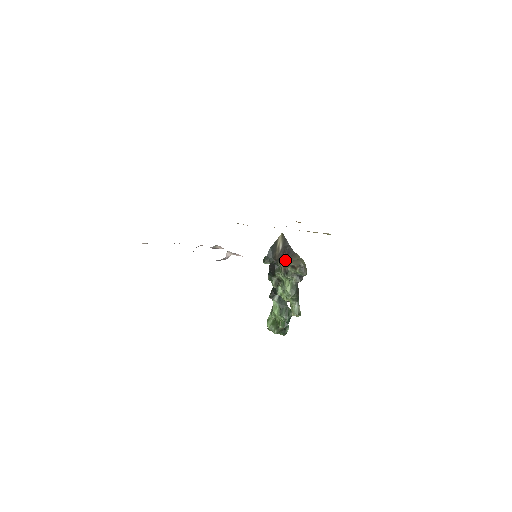
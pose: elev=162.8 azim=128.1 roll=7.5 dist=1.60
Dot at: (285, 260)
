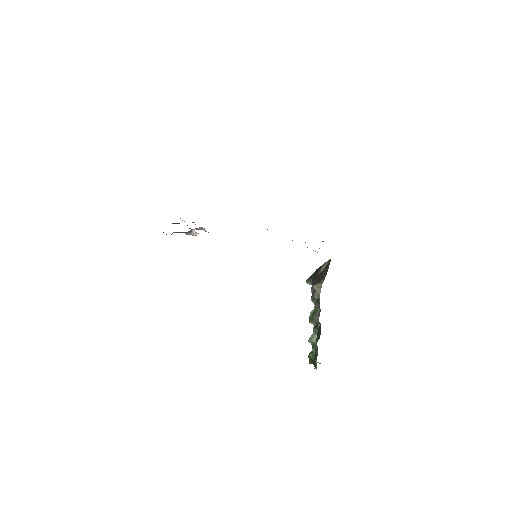
Dot at: (316, 282)
